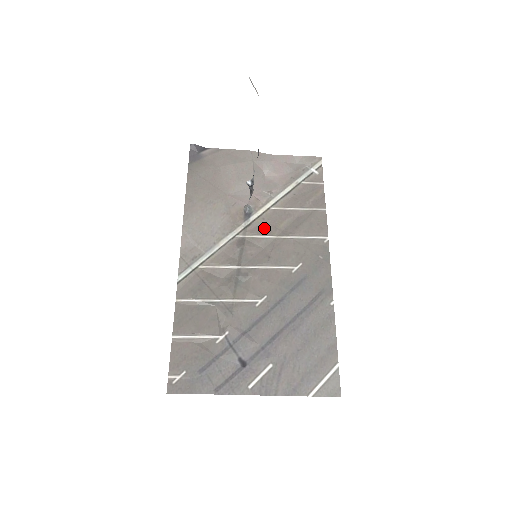
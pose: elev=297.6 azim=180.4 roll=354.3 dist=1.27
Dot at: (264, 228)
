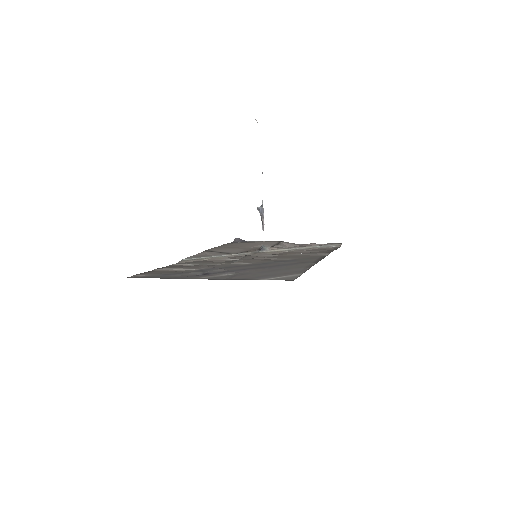
Dot at: occluded
